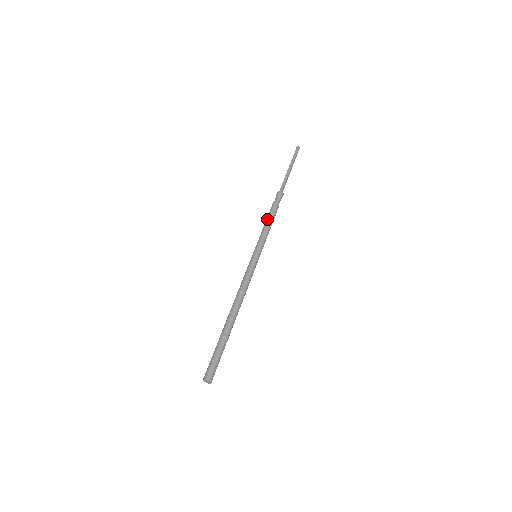
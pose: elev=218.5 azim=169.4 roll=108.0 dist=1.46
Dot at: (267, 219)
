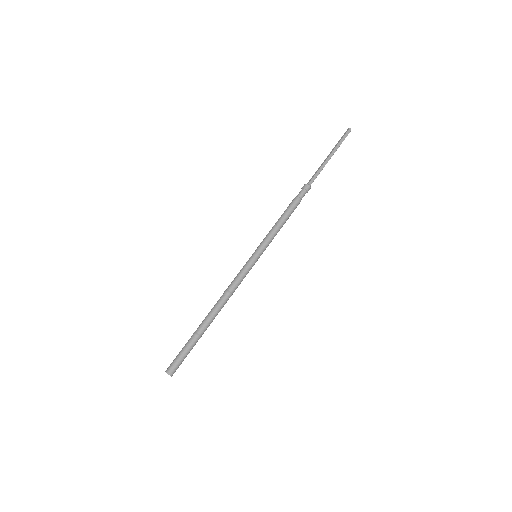
Dot at: occluded
